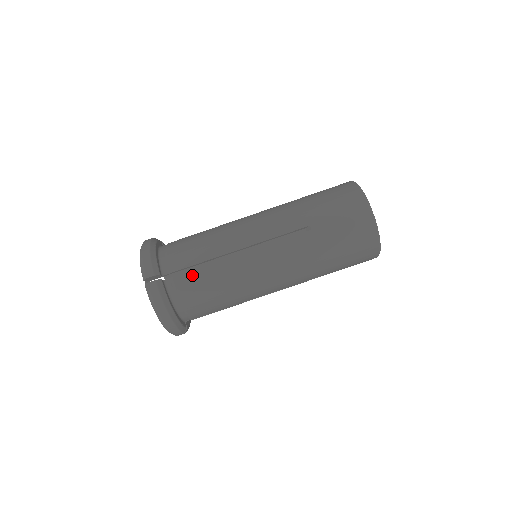
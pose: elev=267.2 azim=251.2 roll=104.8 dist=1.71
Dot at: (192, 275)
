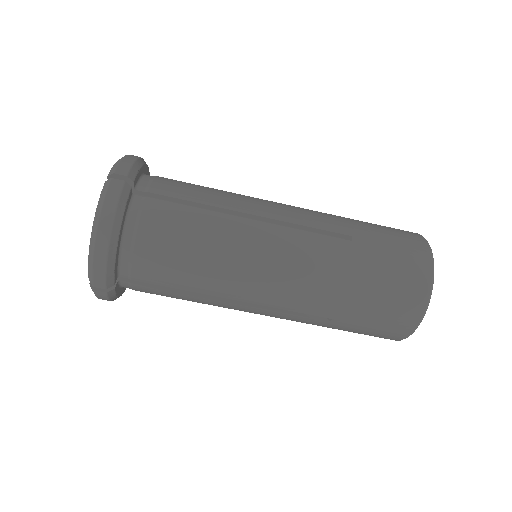
Dot at: (173, 208)
